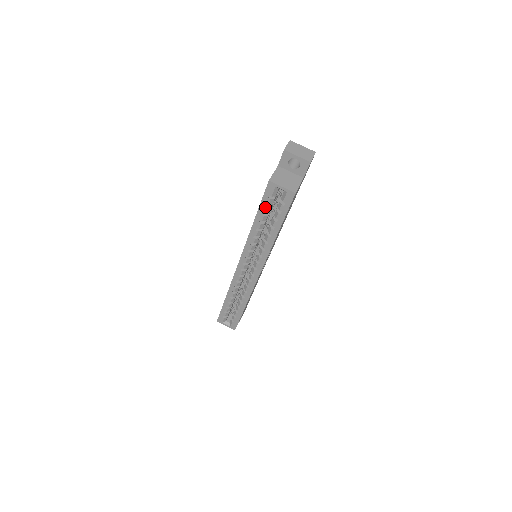
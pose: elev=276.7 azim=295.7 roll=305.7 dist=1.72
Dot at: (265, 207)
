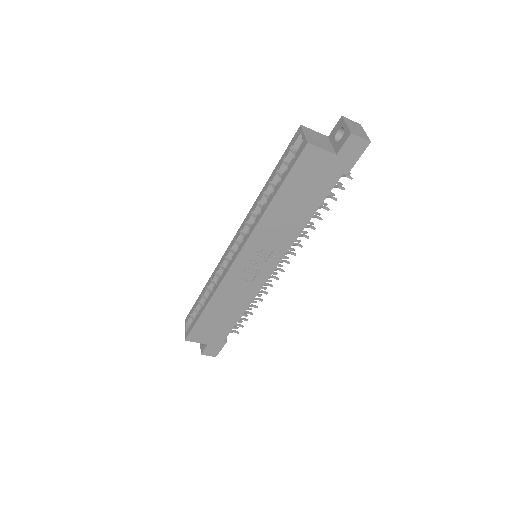
Dot at: (282, 161)
